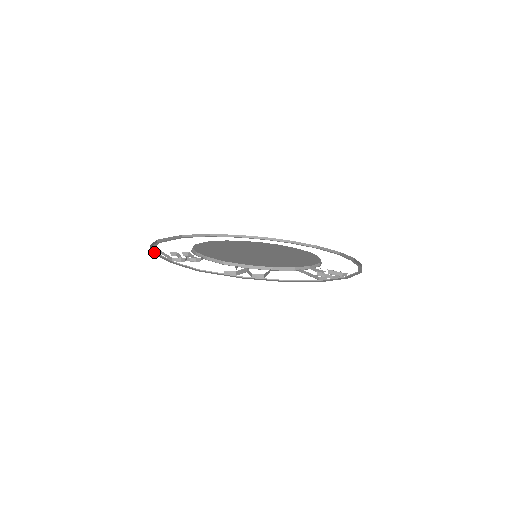
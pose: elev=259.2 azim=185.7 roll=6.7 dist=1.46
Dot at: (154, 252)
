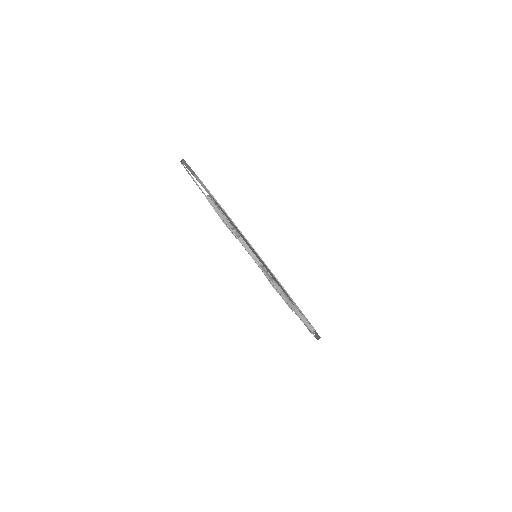
Dot at: (201, 189)
